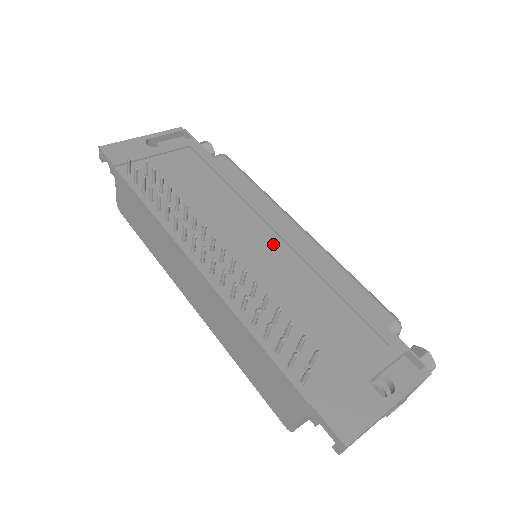
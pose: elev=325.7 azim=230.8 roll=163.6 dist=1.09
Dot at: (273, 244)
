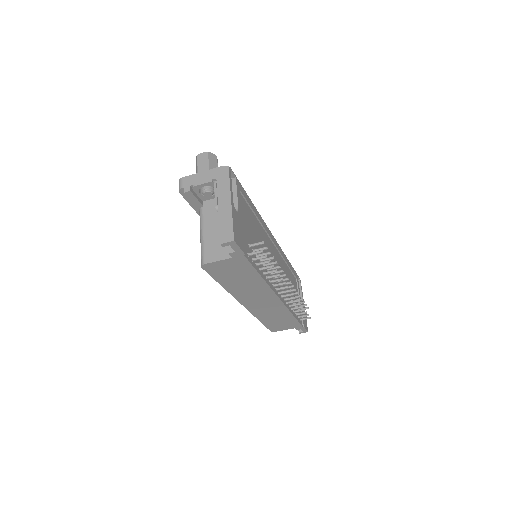
Dot at: (276, 254)
